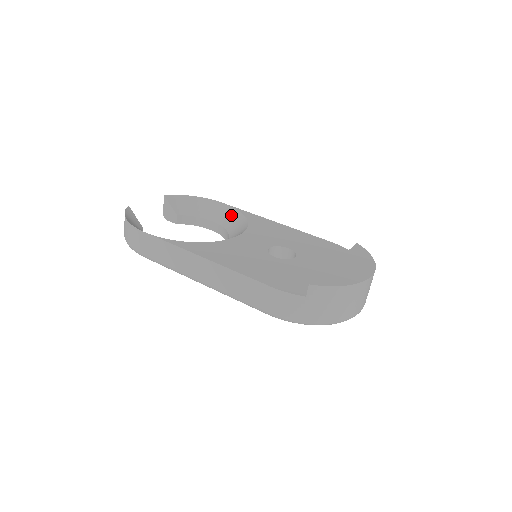
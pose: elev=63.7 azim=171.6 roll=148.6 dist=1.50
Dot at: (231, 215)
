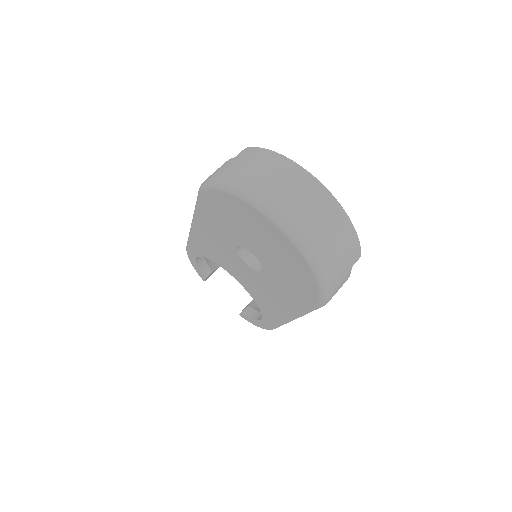
Dot at: occluded
